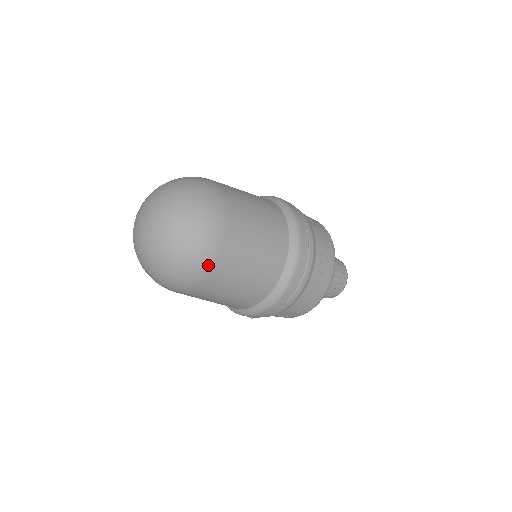
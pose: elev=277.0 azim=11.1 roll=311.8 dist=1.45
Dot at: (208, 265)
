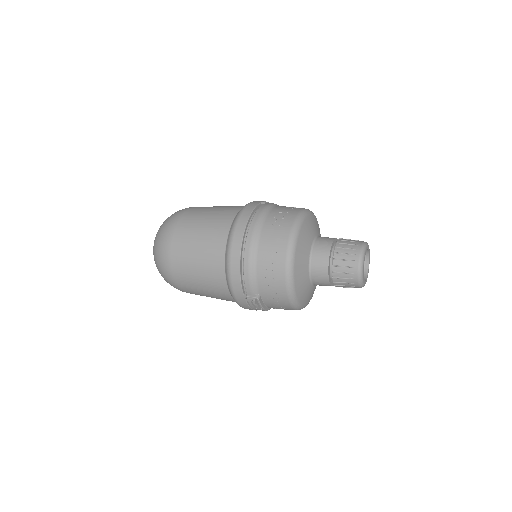
Dot at: (171, 231)
